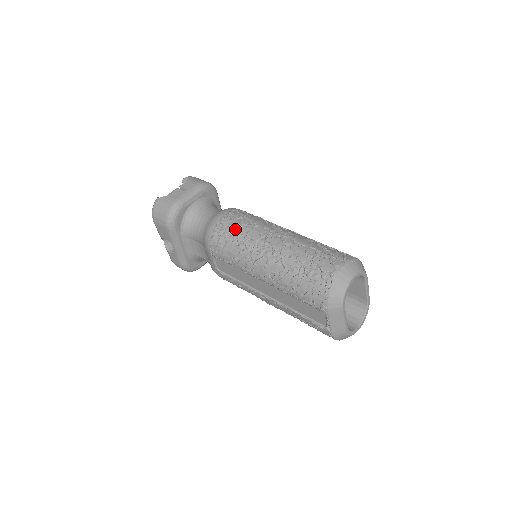
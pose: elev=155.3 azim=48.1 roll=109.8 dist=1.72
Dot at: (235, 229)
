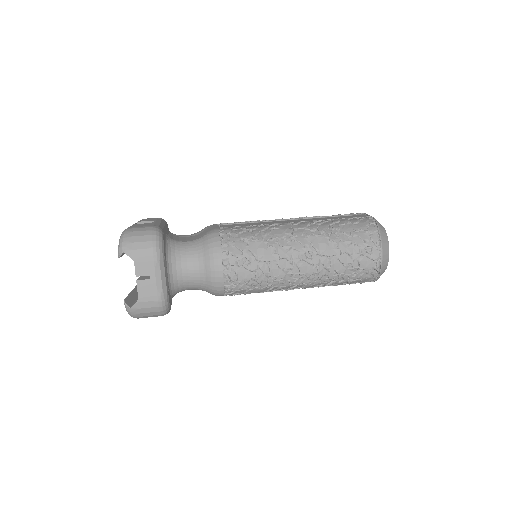
Dot at: (251, 279)
